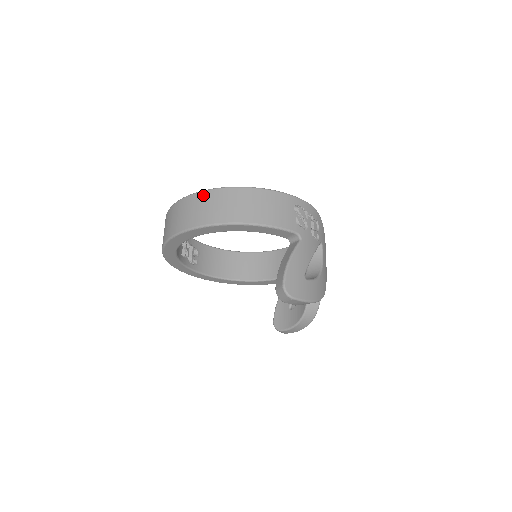
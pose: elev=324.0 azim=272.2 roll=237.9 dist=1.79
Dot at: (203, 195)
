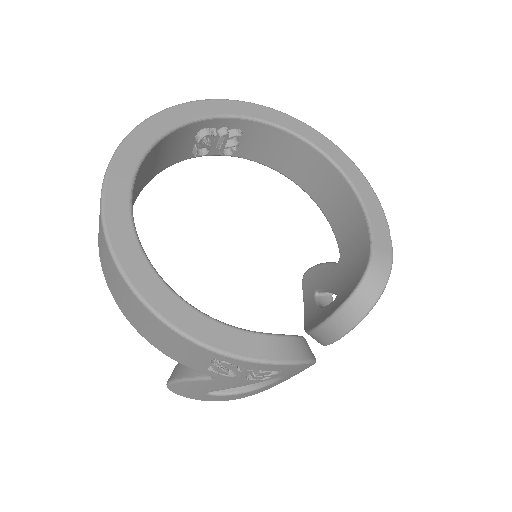
Dot at: (101, 228)
